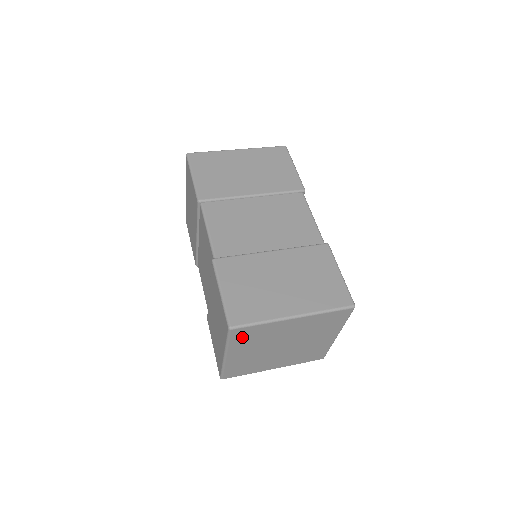
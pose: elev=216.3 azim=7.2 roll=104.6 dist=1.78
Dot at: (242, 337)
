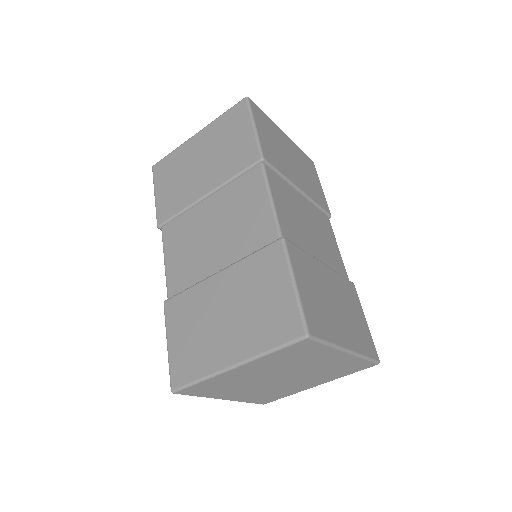
Dot at: (292, 351)
